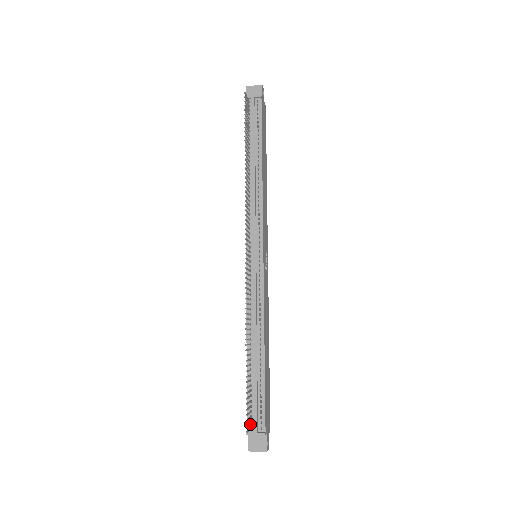
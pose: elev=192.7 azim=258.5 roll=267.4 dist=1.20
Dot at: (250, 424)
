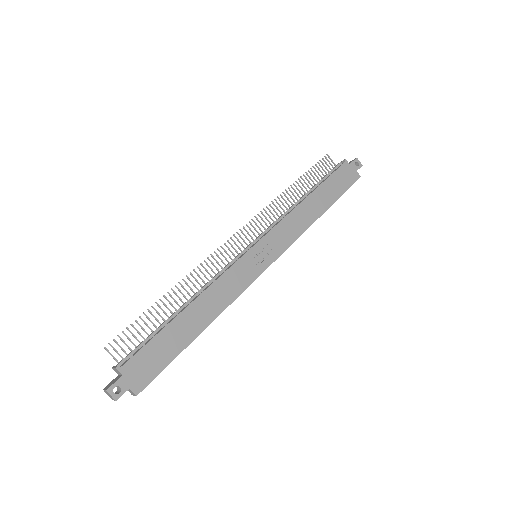
Dot at: (123, 362)
